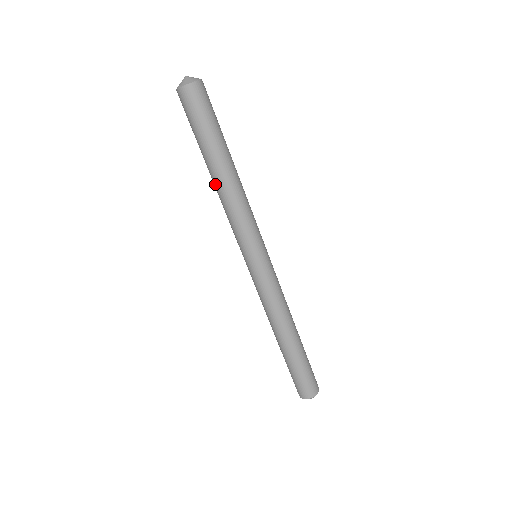
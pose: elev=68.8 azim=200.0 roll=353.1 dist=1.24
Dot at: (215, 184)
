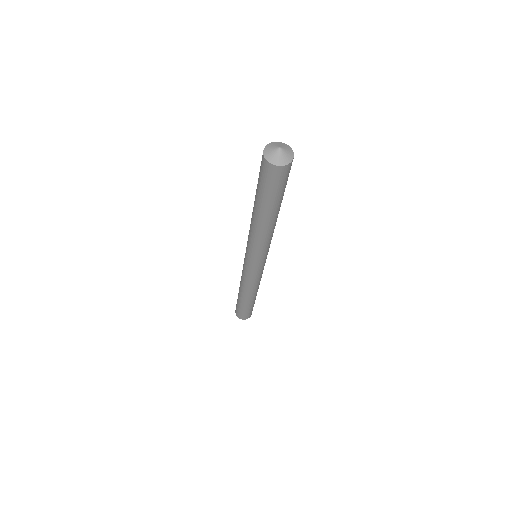
Dot at: (259, 225)
